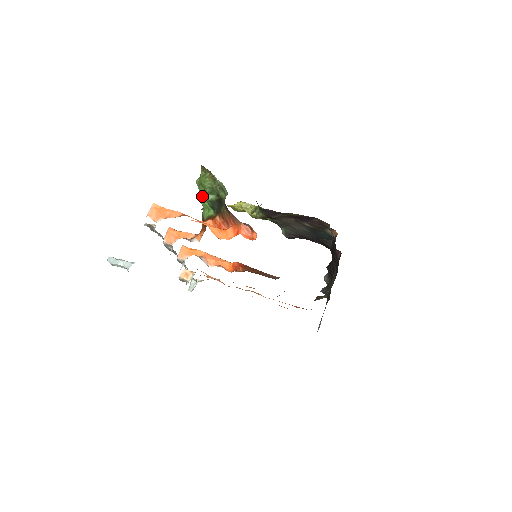
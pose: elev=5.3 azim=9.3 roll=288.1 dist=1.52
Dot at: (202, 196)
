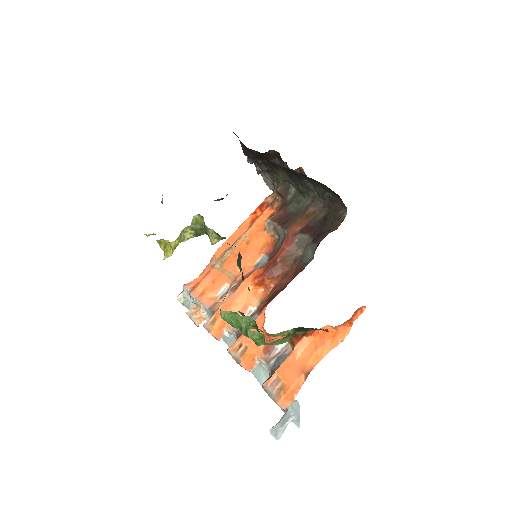
Dot at: occluded
